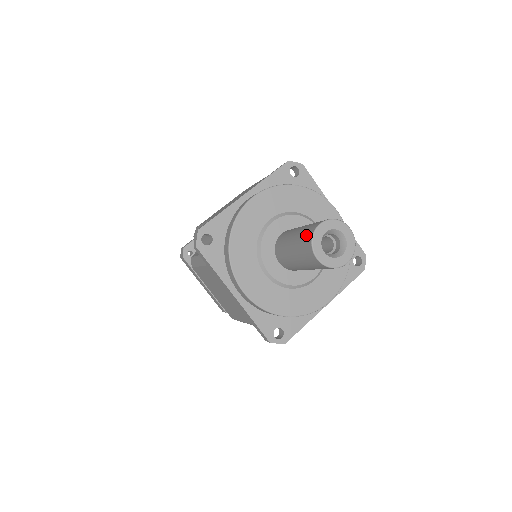
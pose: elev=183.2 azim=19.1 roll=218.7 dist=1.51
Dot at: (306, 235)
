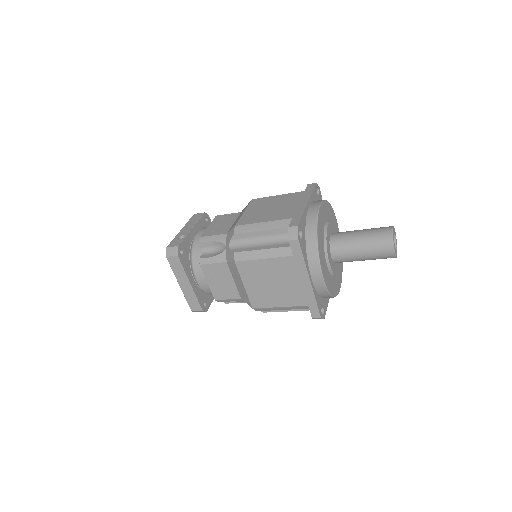
Dot at: (383, 235)
